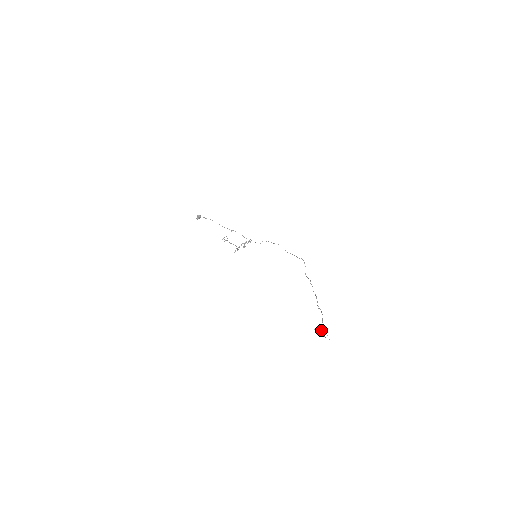
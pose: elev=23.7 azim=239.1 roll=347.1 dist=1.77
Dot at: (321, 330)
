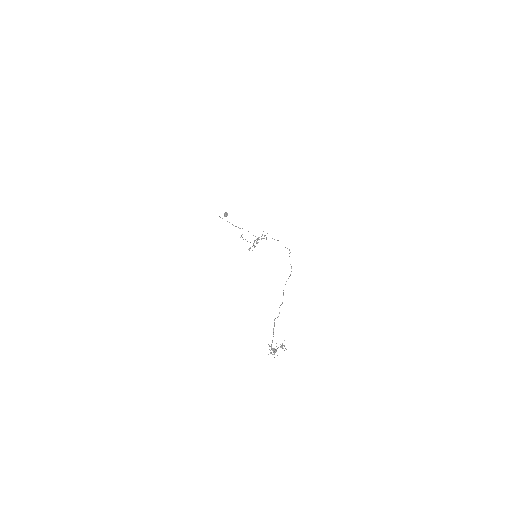
Dot at: (269, 349)
